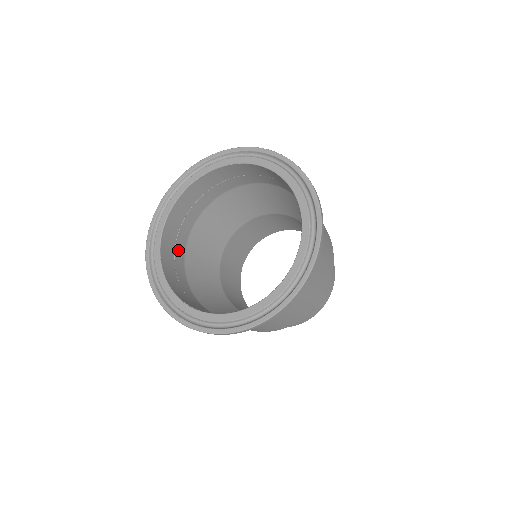
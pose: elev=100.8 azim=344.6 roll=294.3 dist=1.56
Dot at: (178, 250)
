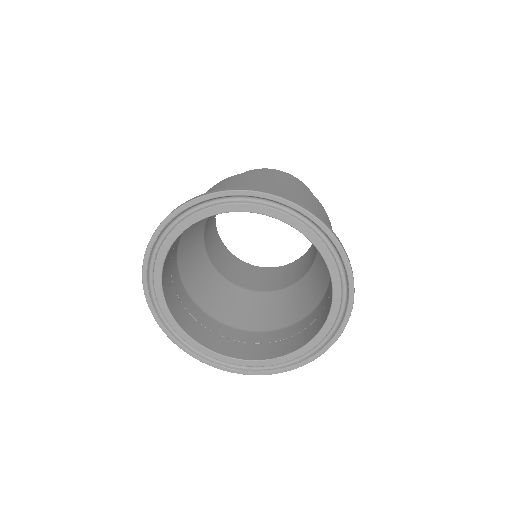
Dot at: (201, 320)
